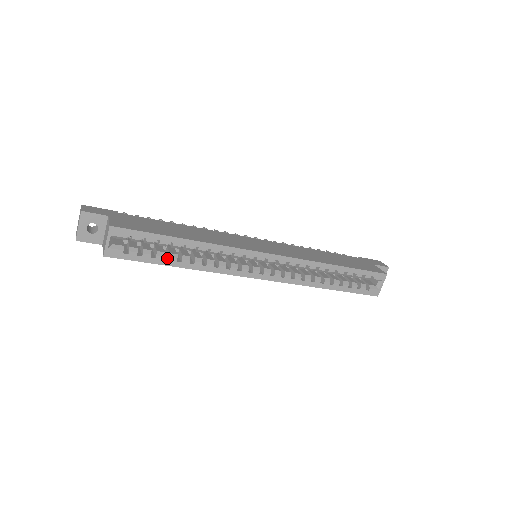
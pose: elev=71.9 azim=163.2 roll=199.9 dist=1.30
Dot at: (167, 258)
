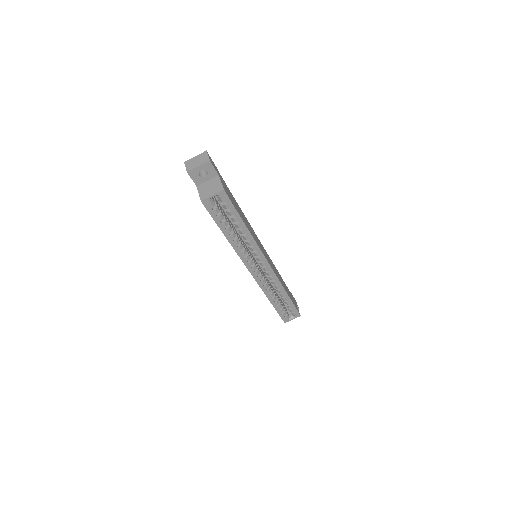
Dot at: (225, 227)
